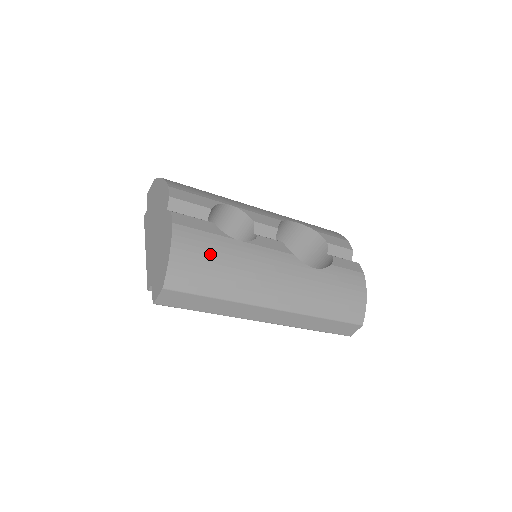
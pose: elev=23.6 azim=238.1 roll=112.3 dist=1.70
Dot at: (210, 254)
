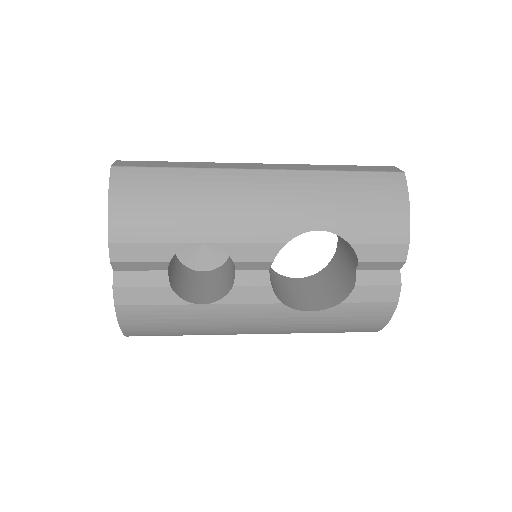
Dot at: (165, 322)
